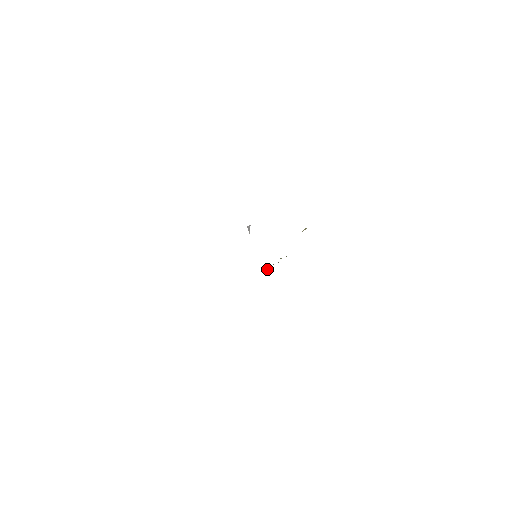
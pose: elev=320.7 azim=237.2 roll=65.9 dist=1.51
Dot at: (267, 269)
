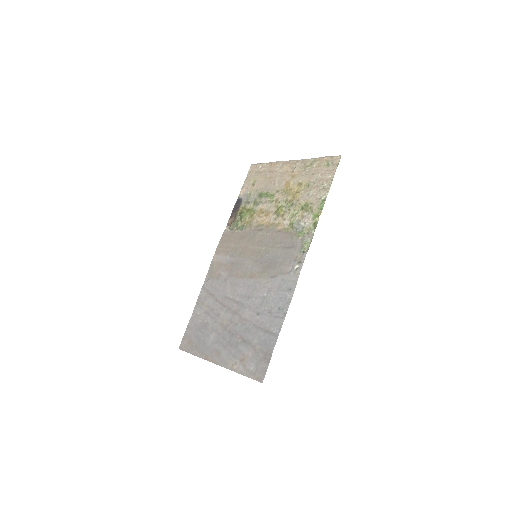
Dot at: (232, 228)
